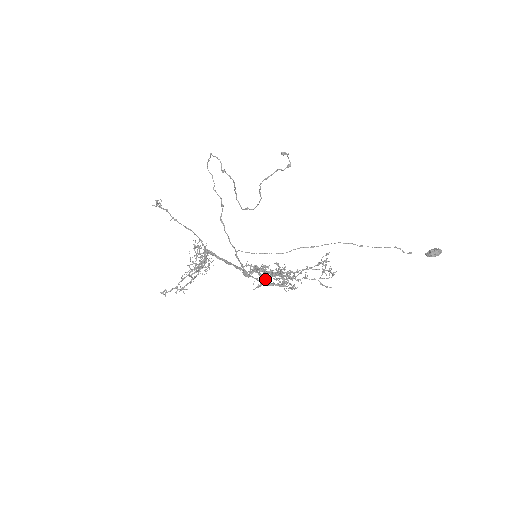
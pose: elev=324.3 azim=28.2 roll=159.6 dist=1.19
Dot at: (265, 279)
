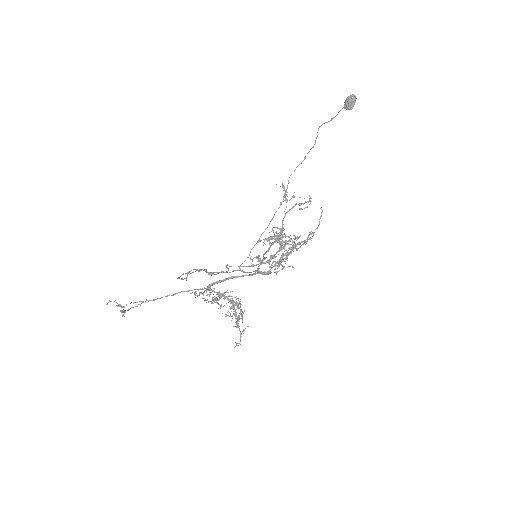
Dot at: occluded
